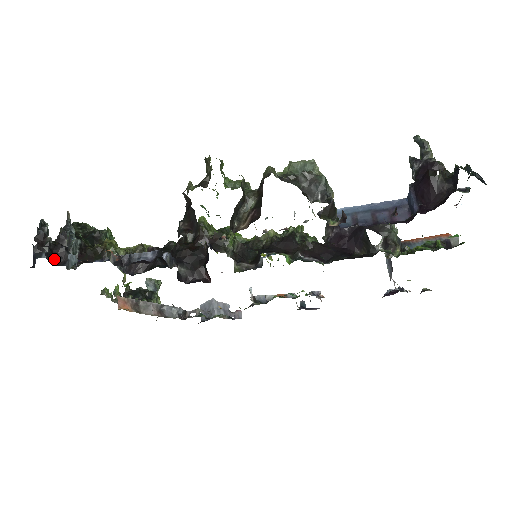
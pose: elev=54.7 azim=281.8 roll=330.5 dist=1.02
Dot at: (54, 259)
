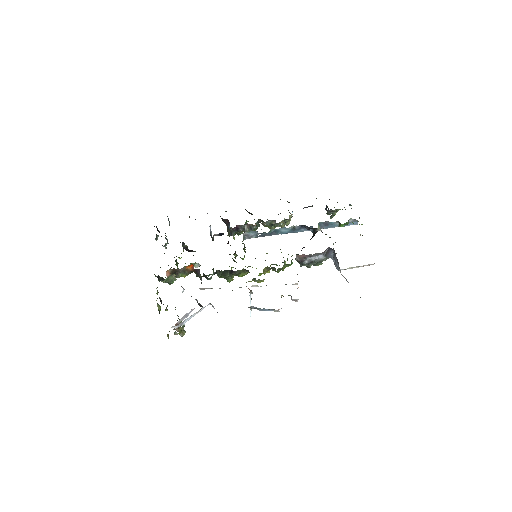
Dot at: occluded
